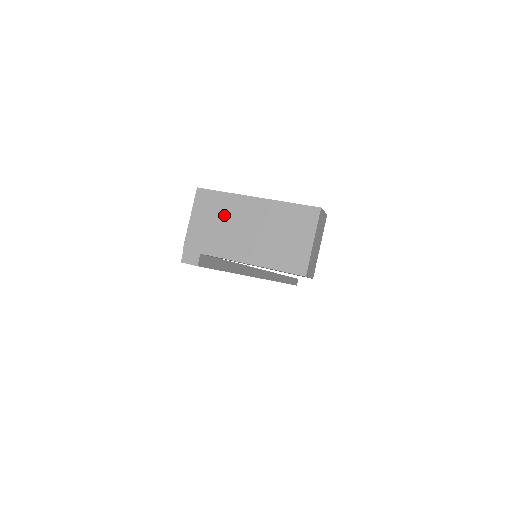
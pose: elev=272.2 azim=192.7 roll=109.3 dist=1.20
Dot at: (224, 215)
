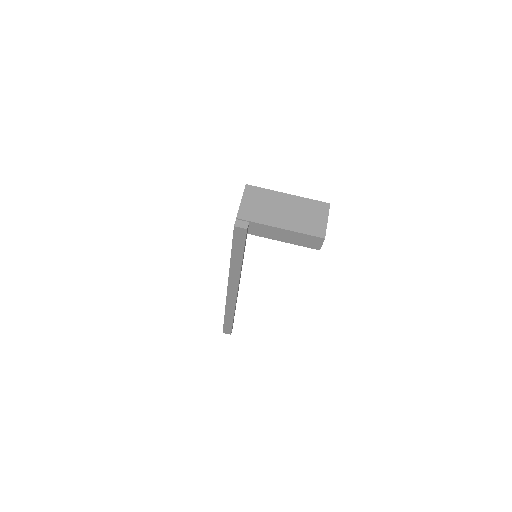
Dot at: (267, 201)
